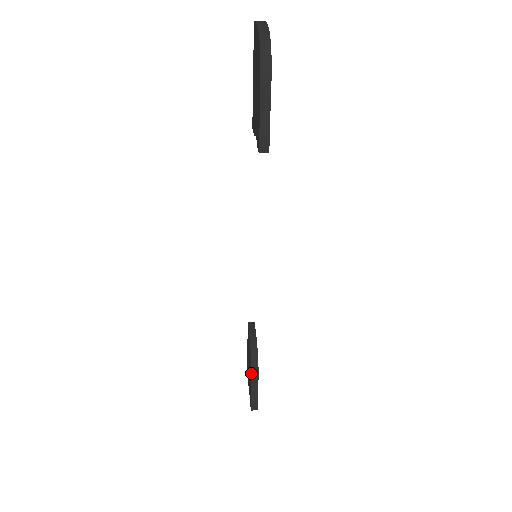
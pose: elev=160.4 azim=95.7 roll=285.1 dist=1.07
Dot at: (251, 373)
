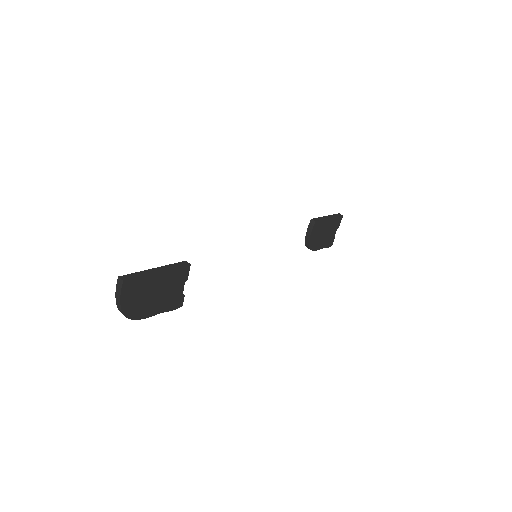
Dot at: occluded
